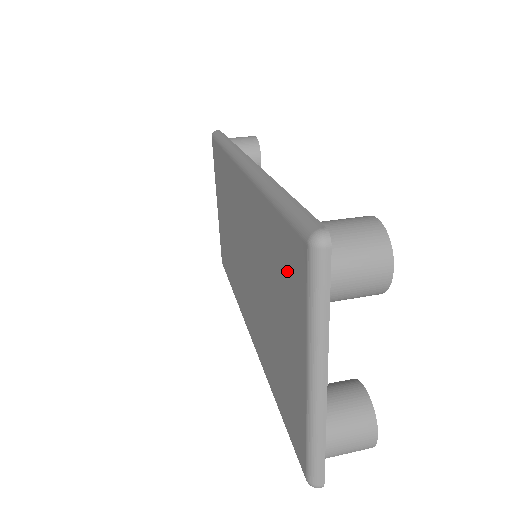
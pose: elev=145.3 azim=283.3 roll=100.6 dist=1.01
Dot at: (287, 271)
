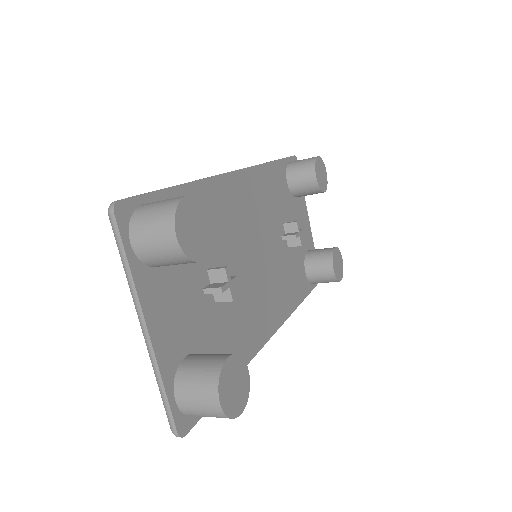
Dot at: occluded
